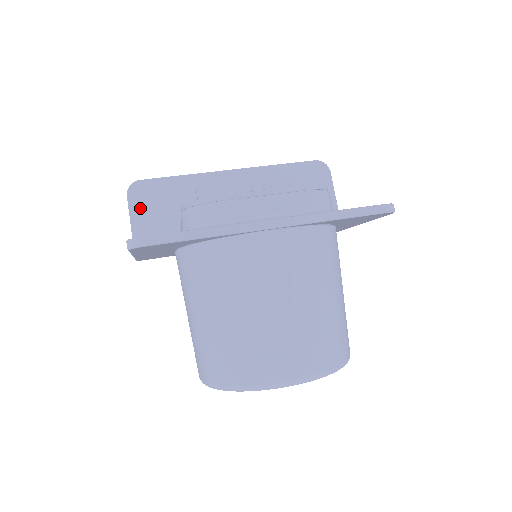
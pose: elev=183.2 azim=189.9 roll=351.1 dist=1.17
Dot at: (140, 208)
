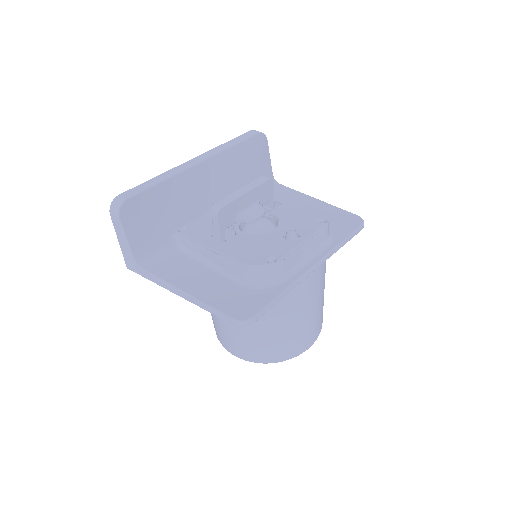
Dot at: (134, 227)
